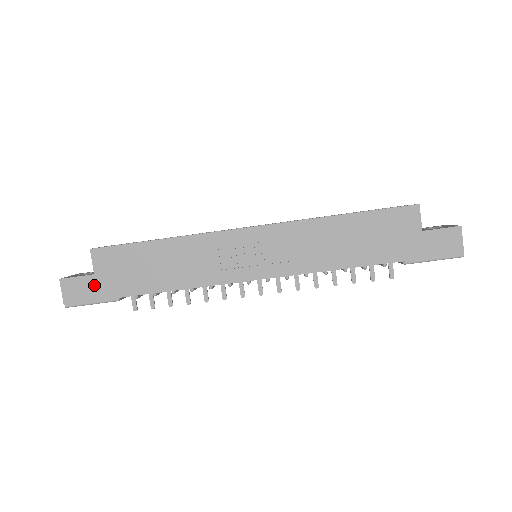
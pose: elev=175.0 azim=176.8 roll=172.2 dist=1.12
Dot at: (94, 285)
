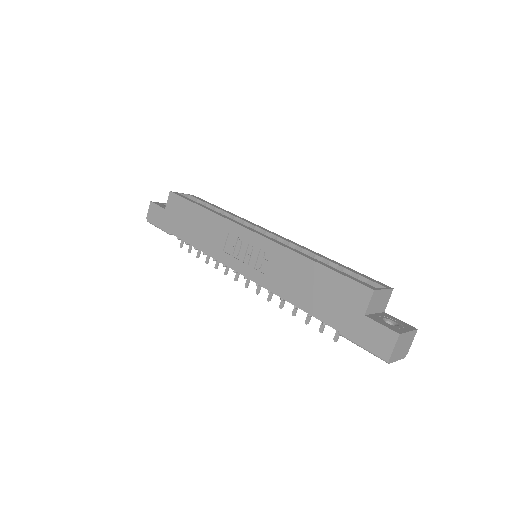
Dot at: (162, 216)
